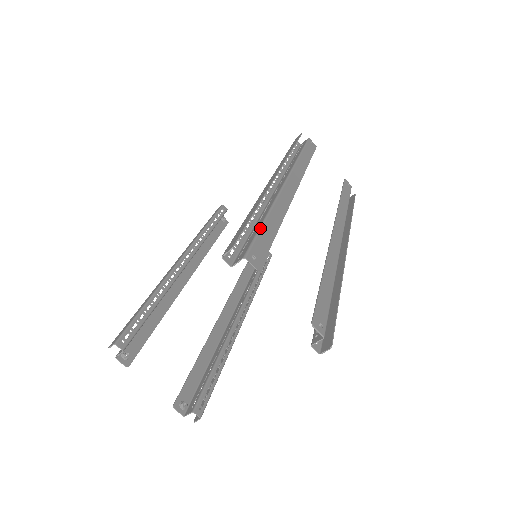
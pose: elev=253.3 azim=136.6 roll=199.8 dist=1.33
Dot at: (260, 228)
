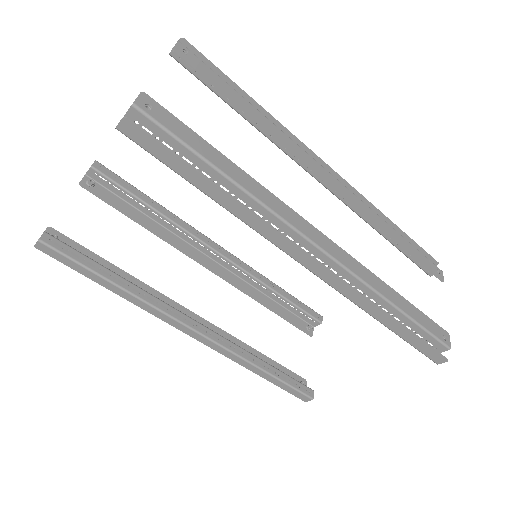
Dot at: occluded
